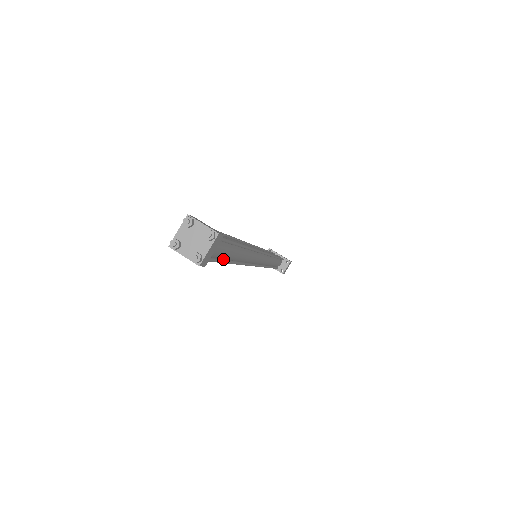
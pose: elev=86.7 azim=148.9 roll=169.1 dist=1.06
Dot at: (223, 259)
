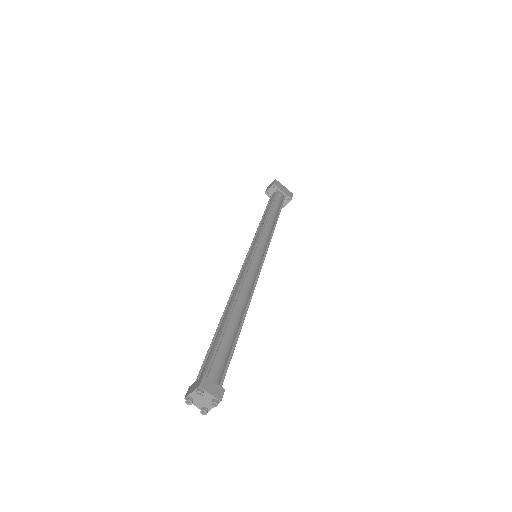
Dot at: occluded
